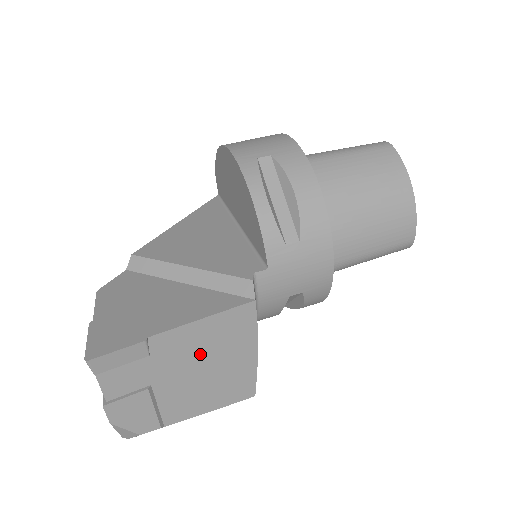
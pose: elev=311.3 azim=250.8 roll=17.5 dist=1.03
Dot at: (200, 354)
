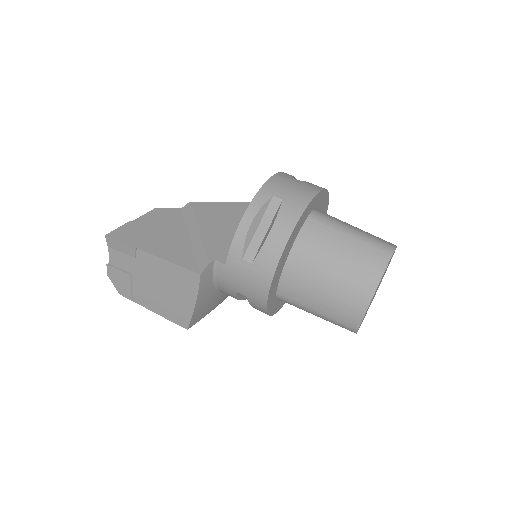
Dot at: (162, 279)
